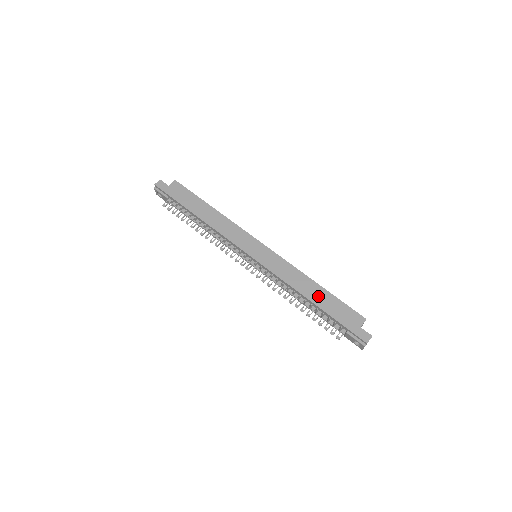
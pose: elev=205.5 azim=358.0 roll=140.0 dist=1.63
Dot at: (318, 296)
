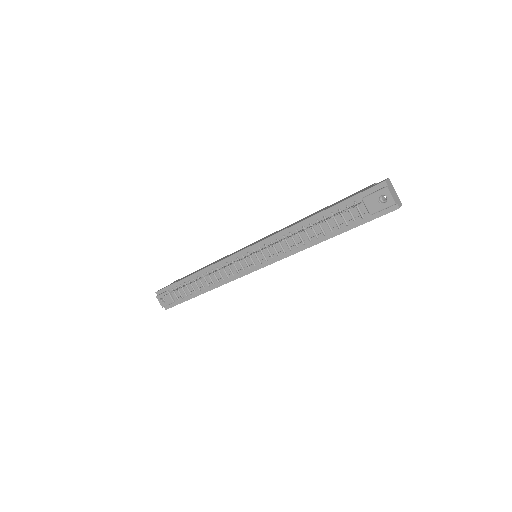
Dot at: (319, 211)
